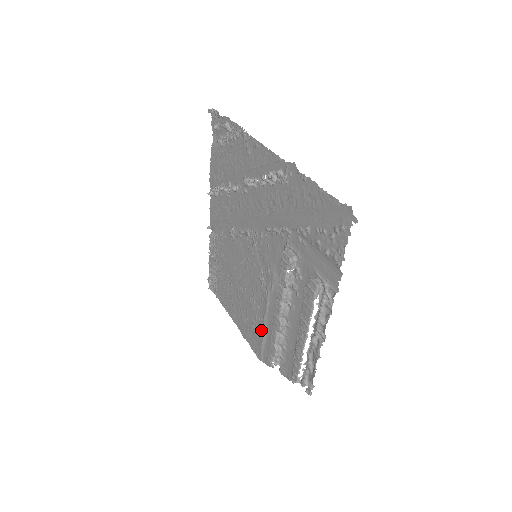
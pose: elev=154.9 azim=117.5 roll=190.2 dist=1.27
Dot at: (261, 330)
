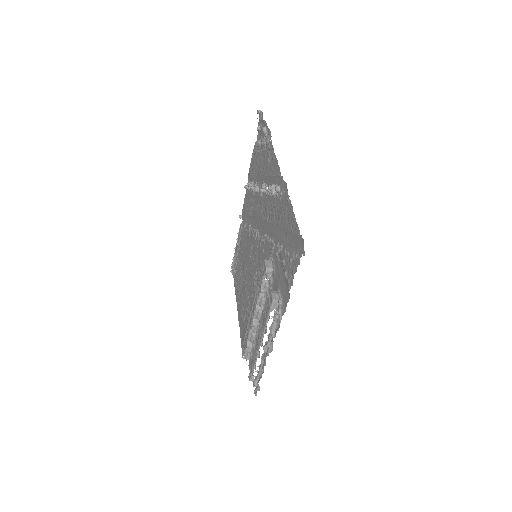
Dot at: (247, 323)
